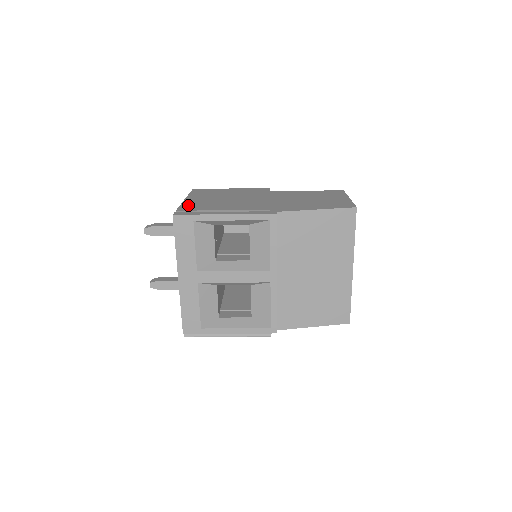
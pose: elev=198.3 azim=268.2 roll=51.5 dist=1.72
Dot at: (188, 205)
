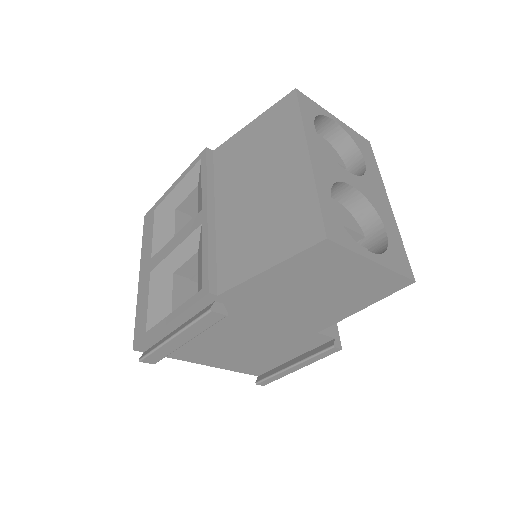
Dot at: occluded
